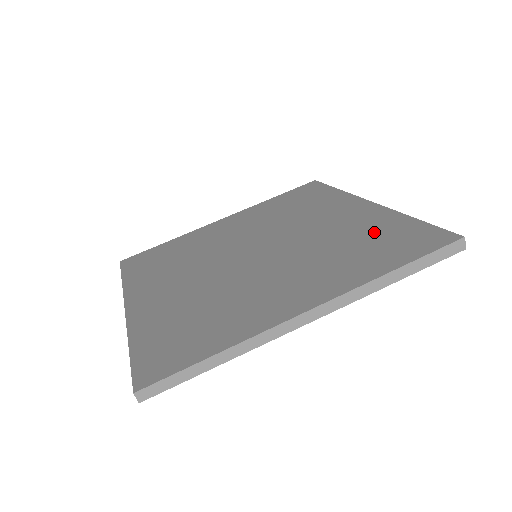
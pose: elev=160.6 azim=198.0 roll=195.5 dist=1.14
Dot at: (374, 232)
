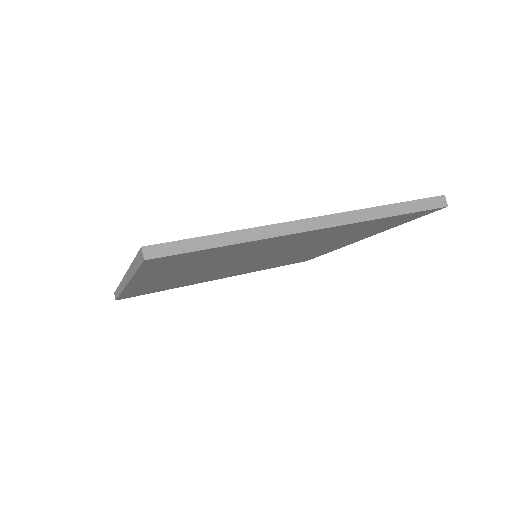
Dot at: occluded
